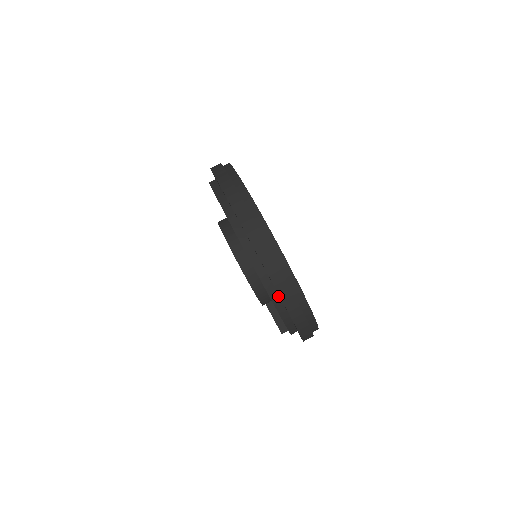
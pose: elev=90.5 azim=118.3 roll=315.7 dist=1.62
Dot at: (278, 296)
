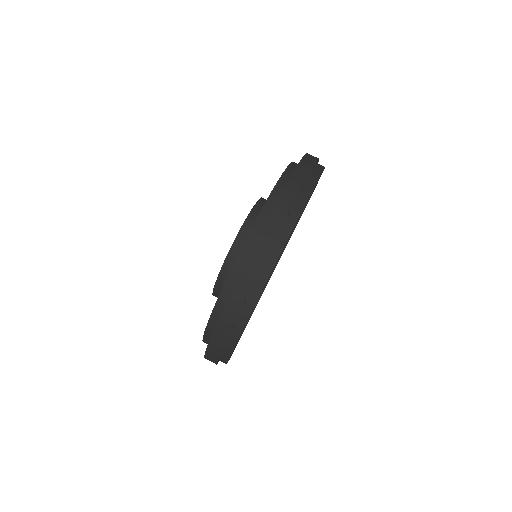
Dot at: occluded
